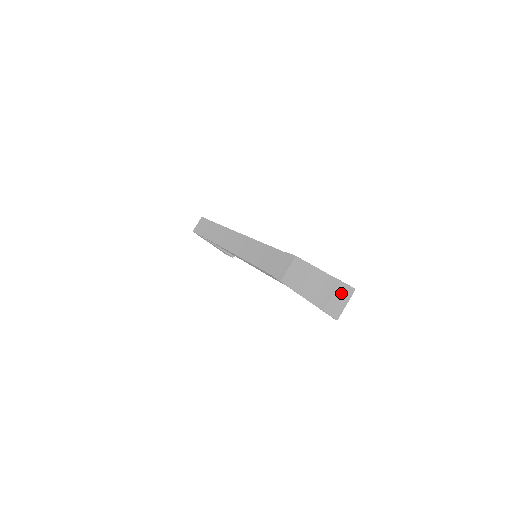
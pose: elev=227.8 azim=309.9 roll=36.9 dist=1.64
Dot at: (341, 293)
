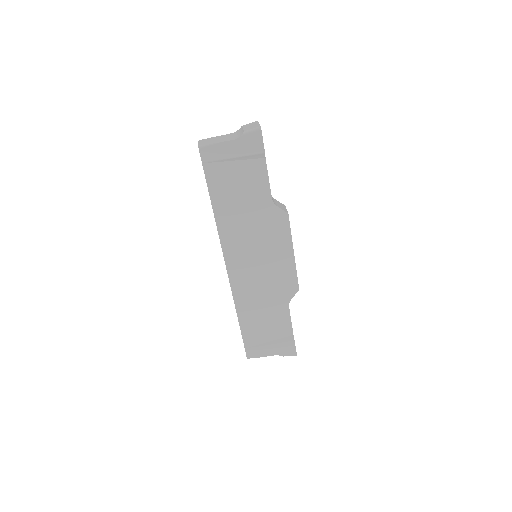
Dot at: (249, 125)
